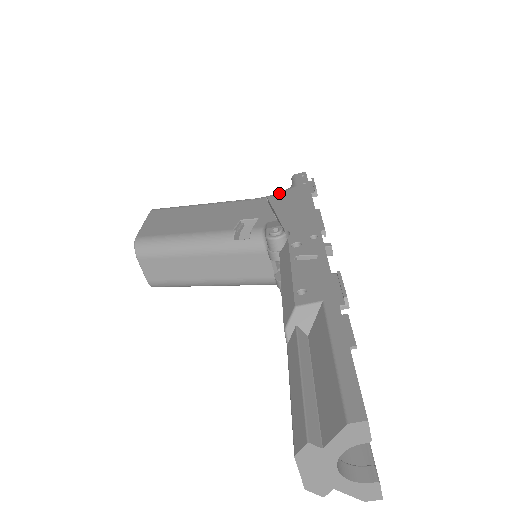
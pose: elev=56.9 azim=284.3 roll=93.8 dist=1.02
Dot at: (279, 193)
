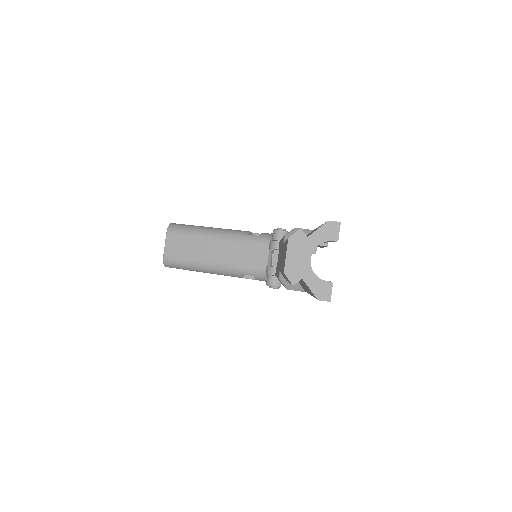
Dot at: occluded
